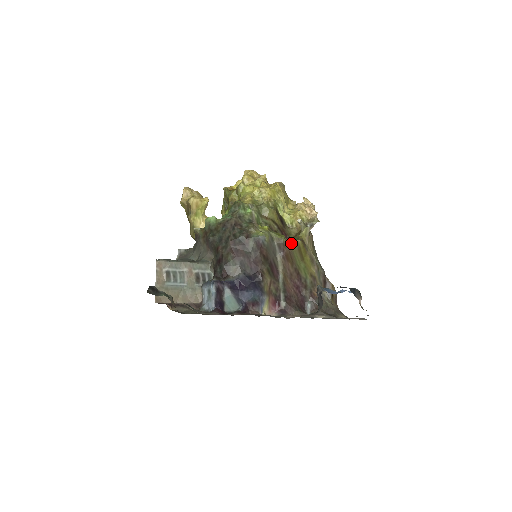
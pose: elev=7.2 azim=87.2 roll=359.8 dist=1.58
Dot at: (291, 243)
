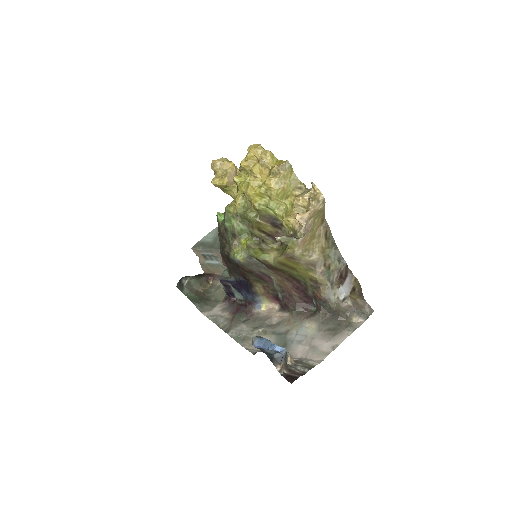
Dot at: (271, 260)
